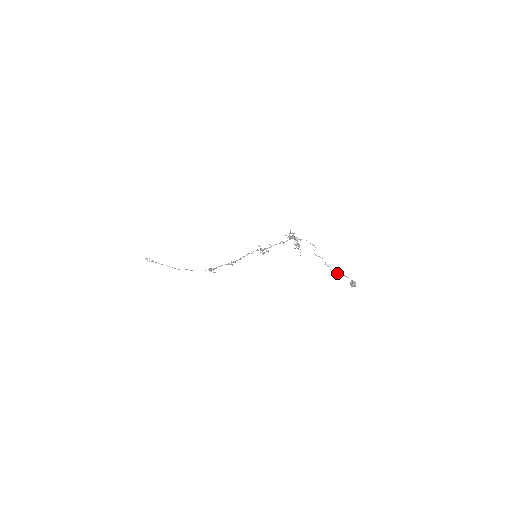
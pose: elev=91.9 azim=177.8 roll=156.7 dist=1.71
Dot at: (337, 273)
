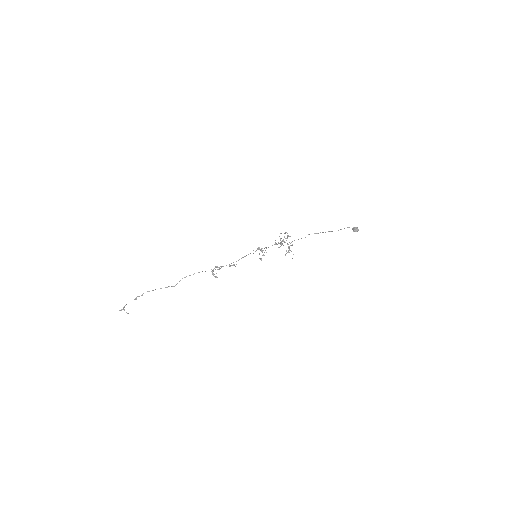
Dot at: (338, 230)
